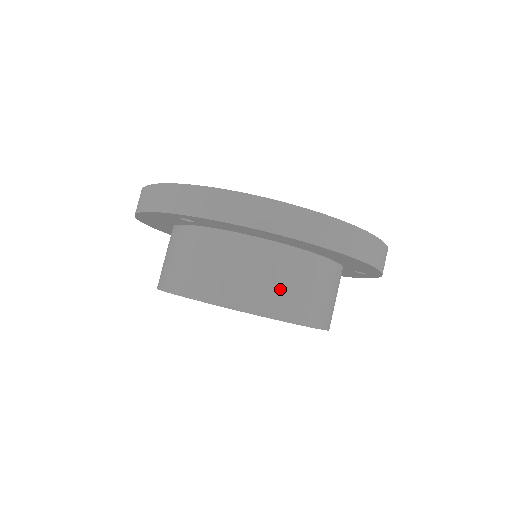
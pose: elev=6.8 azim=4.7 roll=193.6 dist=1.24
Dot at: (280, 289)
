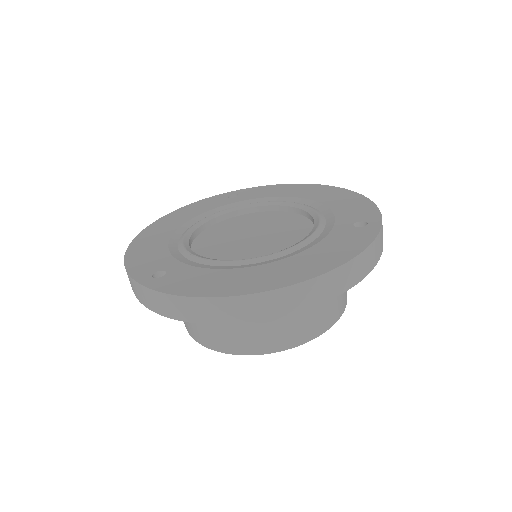
Dot at: (271, 330)
